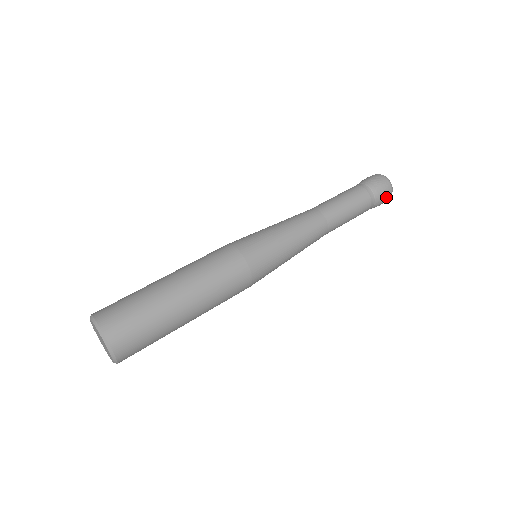
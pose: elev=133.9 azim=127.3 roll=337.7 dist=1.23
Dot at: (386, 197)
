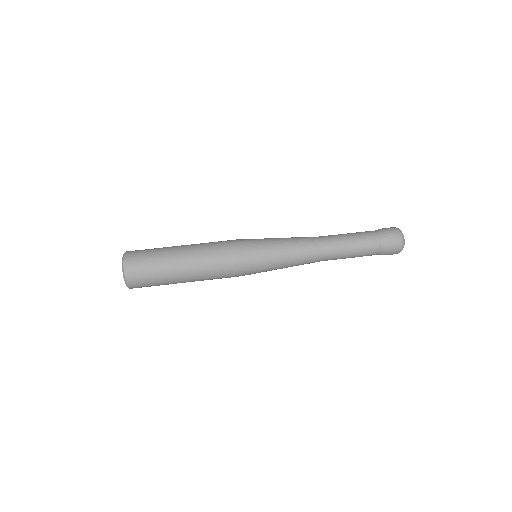
Dot at: (391, 254)
